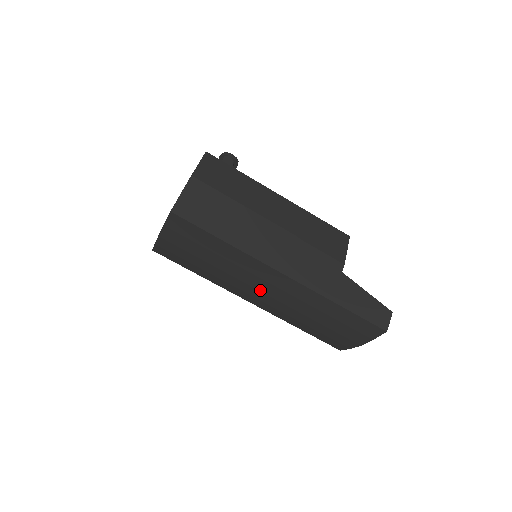
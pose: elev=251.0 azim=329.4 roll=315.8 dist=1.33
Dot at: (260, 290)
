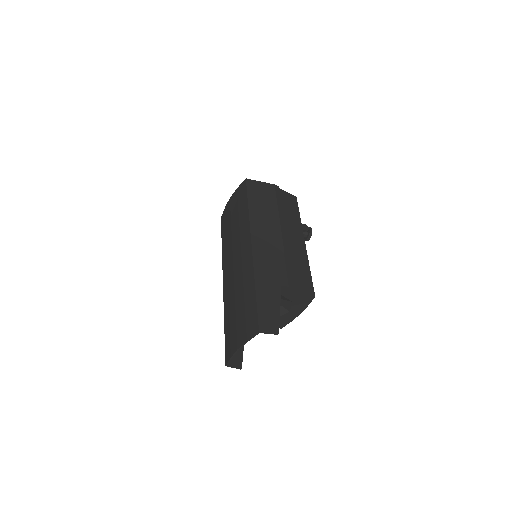
Dot at: (234, 259)
